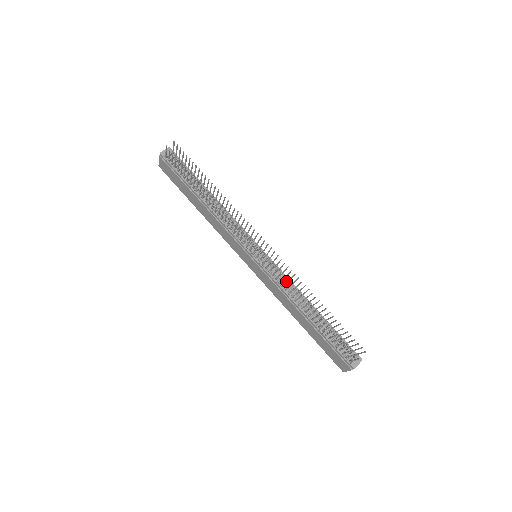
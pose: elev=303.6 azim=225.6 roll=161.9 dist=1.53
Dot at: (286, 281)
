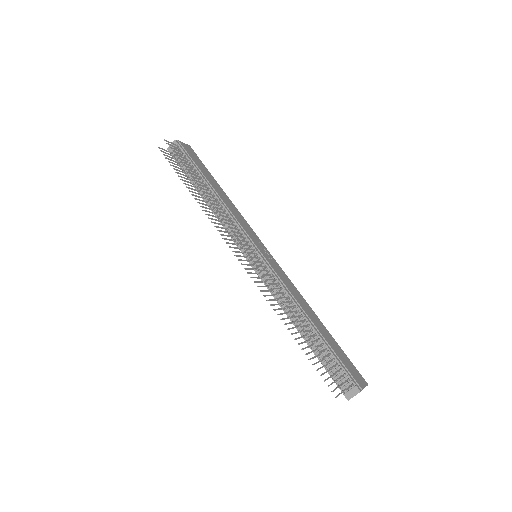
Dot at: (265, 295)
